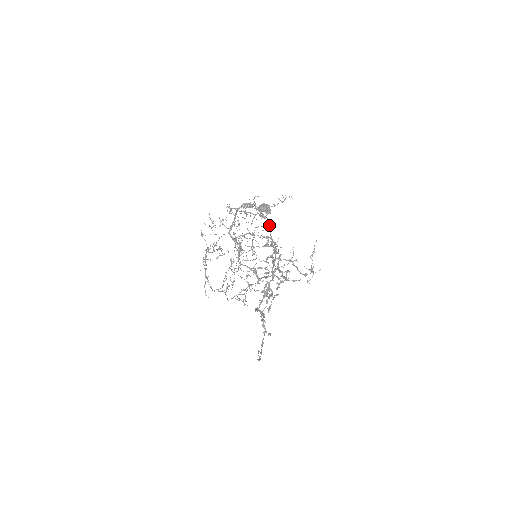
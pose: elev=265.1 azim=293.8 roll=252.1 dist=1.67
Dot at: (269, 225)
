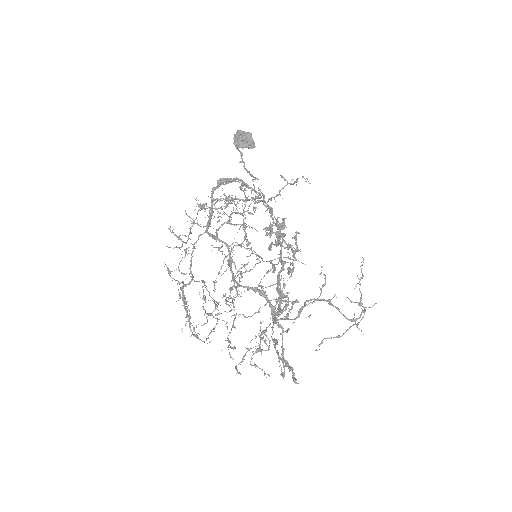
Dot at: occluded
